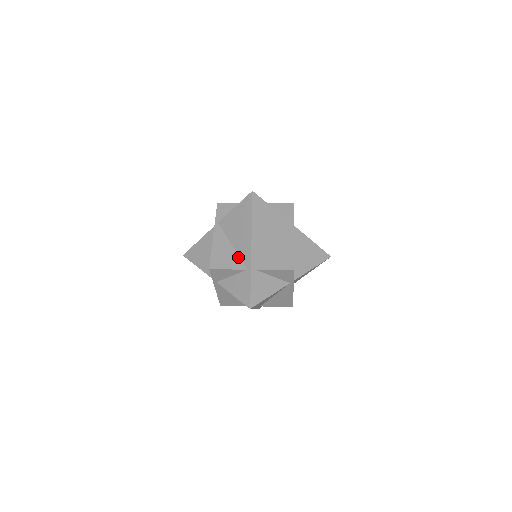
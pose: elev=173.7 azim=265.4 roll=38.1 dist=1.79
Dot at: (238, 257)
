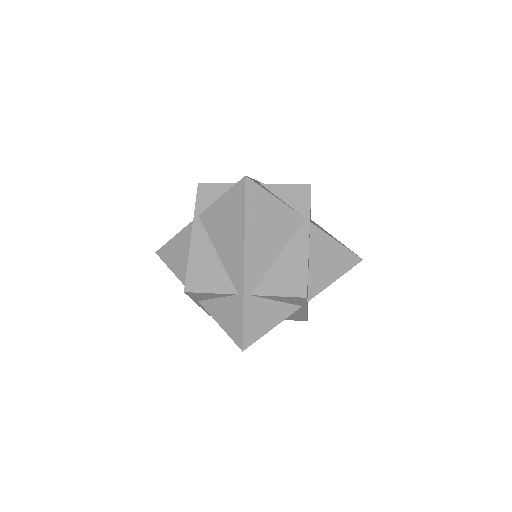
Dot at: (226, 273)
